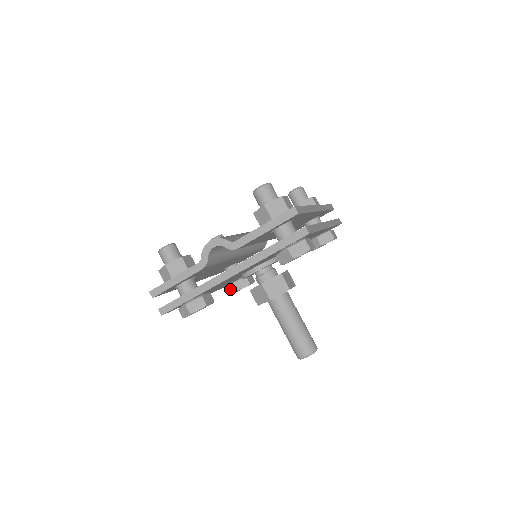
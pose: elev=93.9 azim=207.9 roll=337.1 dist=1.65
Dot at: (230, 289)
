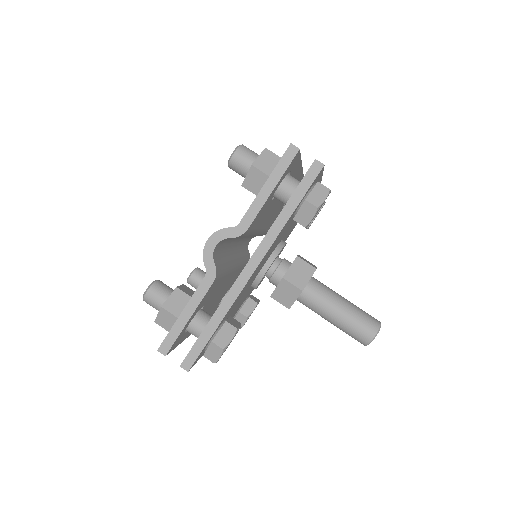
Dot at: (238, 321)
